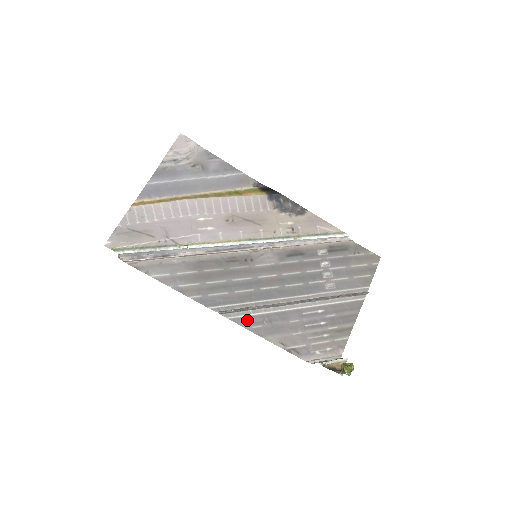
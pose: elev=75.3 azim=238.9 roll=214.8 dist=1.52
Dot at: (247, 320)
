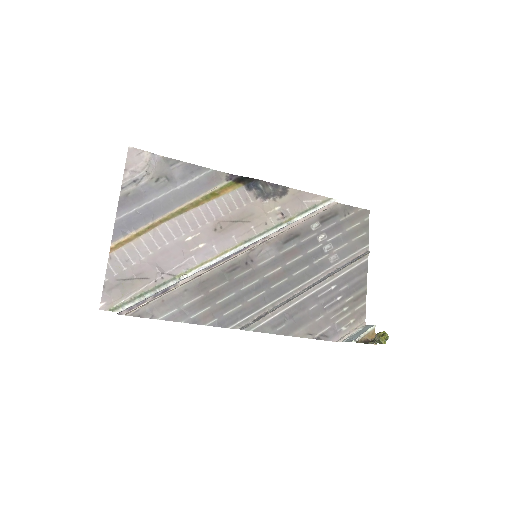
Dot at: (270, 325)
